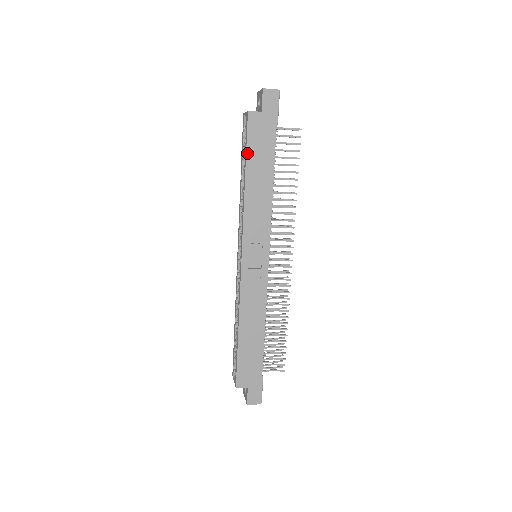
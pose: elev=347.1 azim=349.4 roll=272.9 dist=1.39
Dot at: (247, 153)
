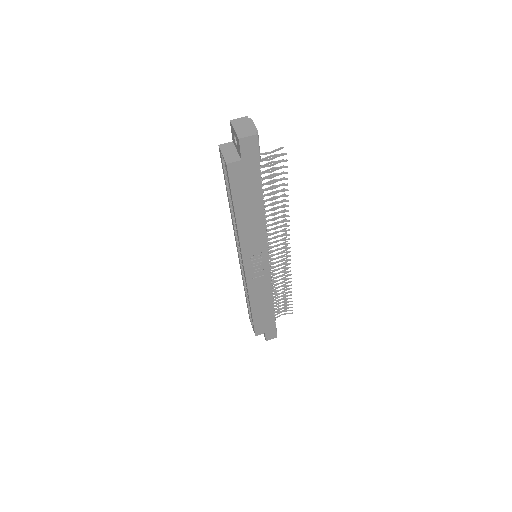
Dot at: (233, 198)
